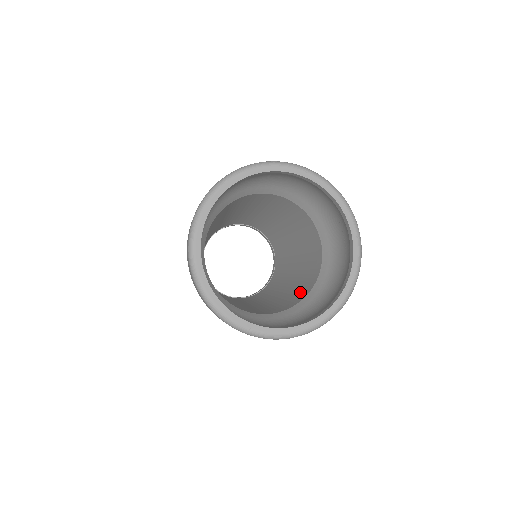
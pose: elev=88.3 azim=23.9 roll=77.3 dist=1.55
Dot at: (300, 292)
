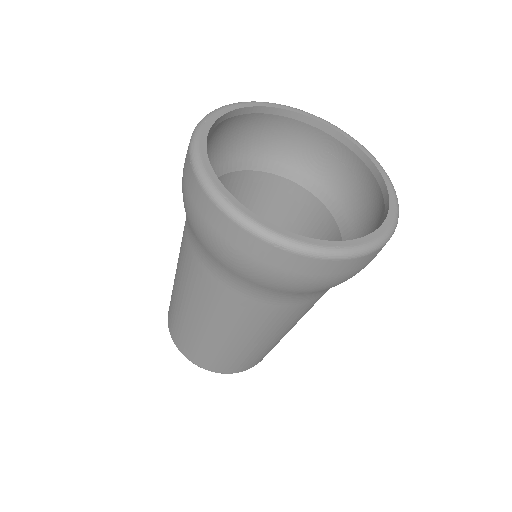
Dot at: occluded
